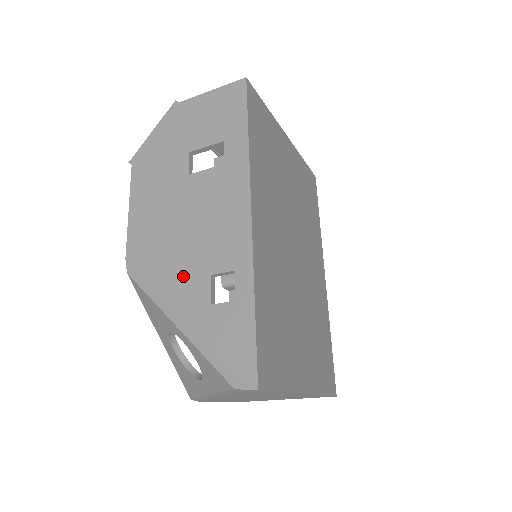
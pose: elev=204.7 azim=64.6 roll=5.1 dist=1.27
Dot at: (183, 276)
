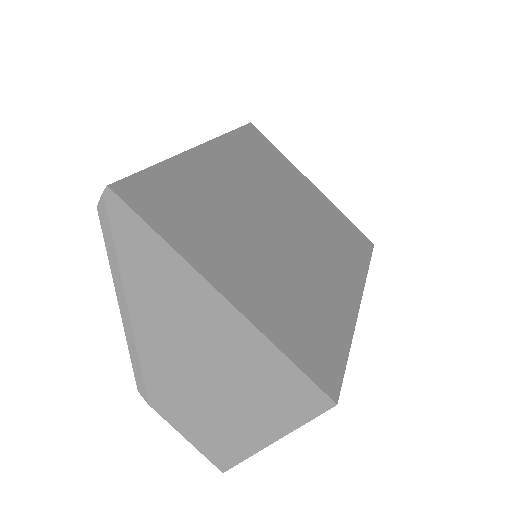
Dot at: occluded
